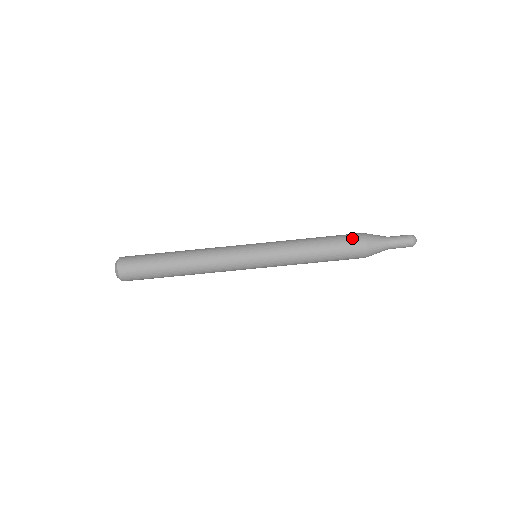
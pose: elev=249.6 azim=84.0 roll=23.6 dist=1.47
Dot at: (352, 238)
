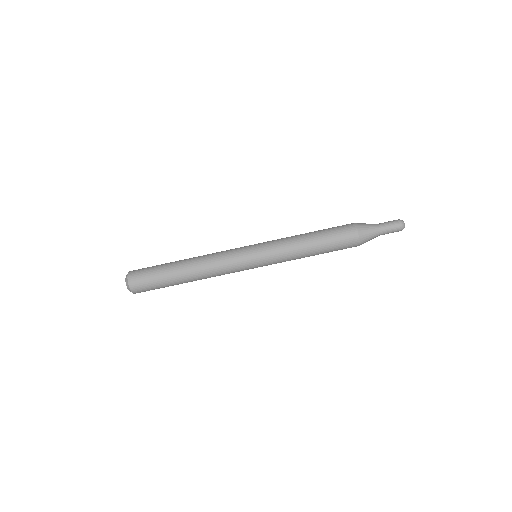
Dot at: (346, 235)
